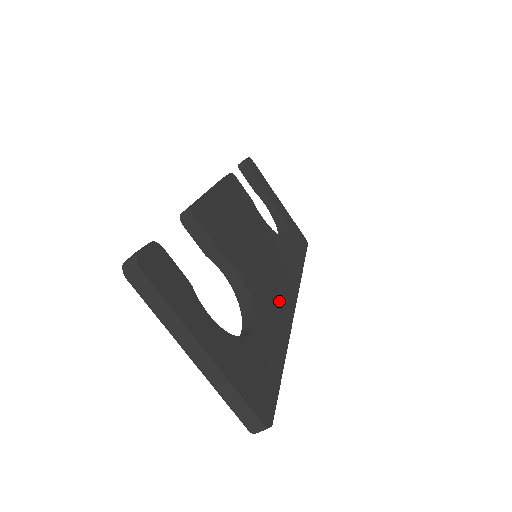
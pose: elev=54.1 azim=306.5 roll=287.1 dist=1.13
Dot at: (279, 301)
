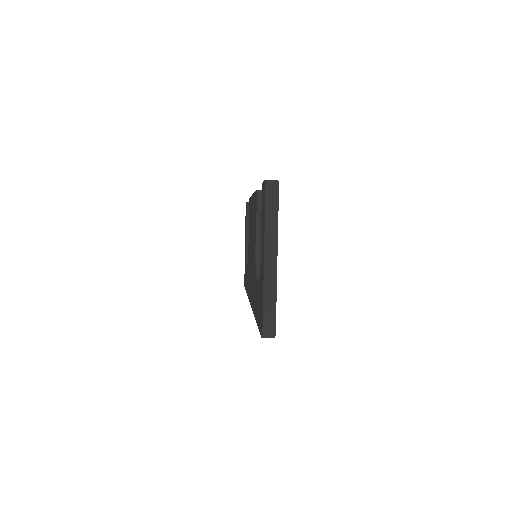
Dot at: occluded
